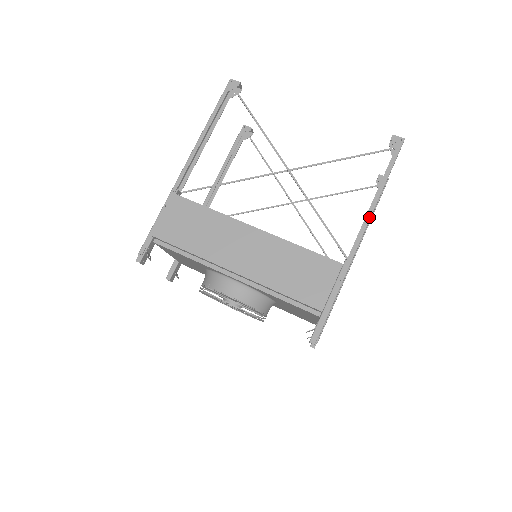
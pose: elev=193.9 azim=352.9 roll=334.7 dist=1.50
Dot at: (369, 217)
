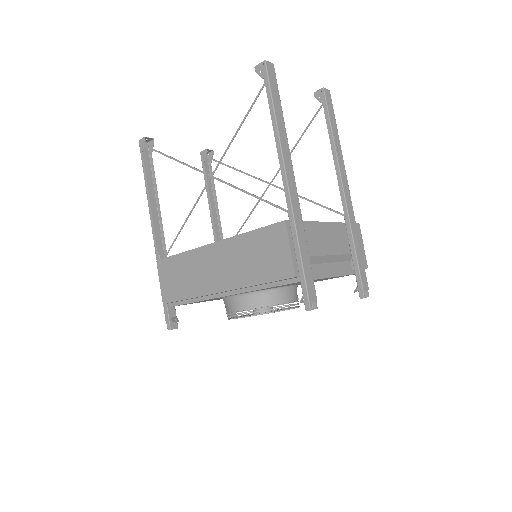
Dot at: (281, 159)
